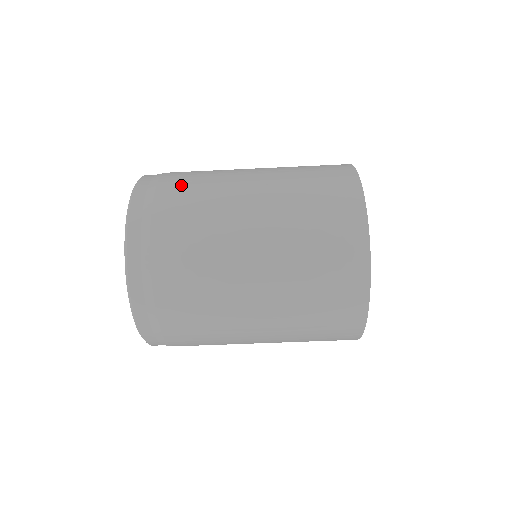
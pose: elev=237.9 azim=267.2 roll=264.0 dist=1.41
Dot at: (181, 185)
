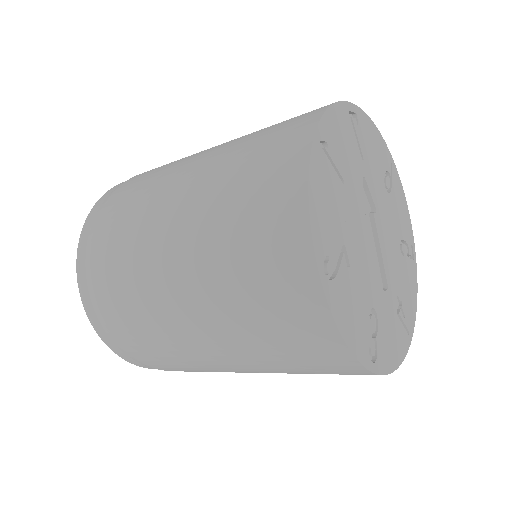
Dot at: (131, 333)
